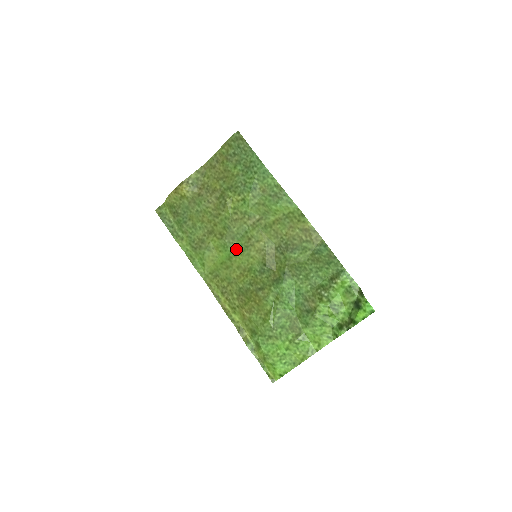
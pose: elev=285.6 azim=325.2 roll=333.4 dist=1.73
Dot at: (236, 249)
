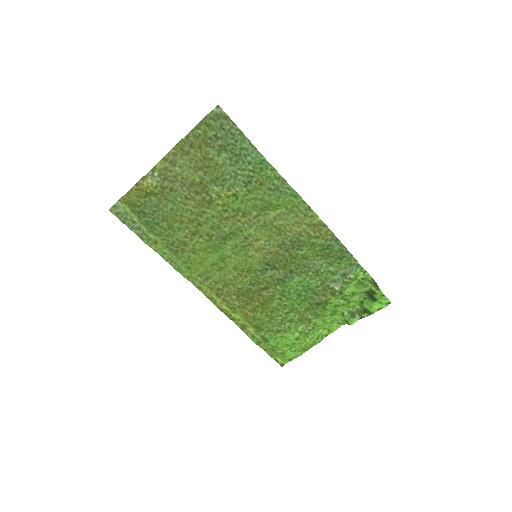
Dot at: (230, 249)
